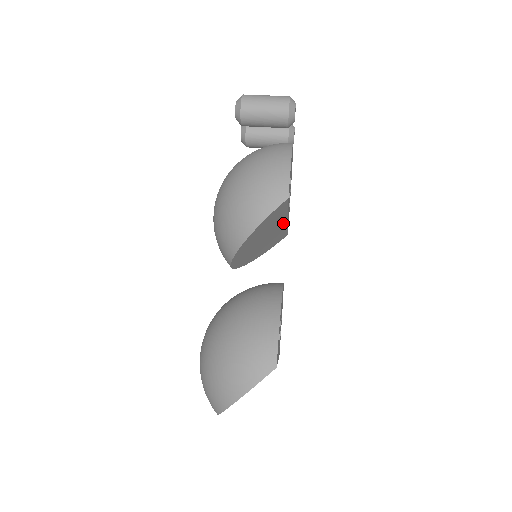
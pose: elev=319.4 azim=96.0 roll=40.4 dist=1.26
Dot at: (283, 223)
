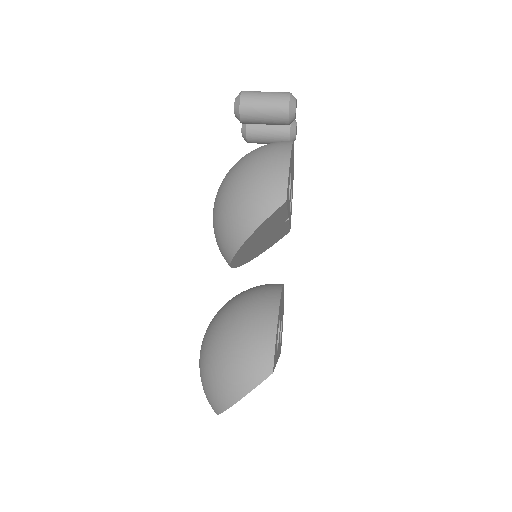
Dot at: (283, 222)
